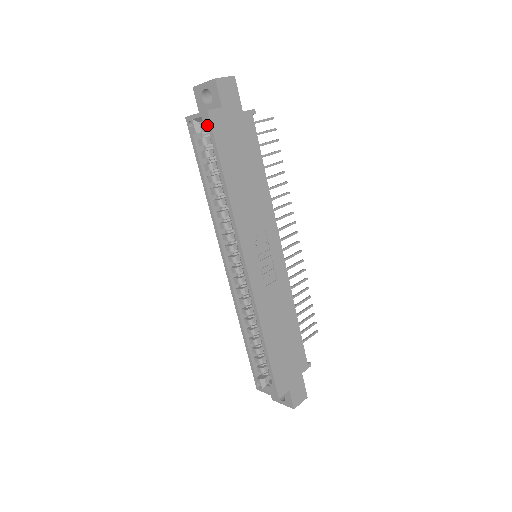
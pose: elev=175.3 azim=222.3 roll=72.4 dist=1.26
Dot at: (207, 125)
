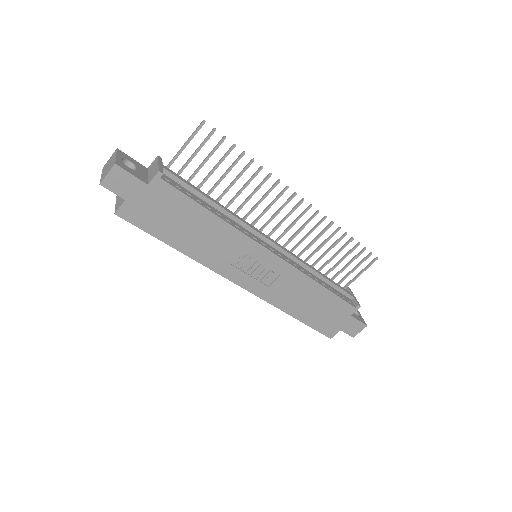
Dot at: (126, 218)
